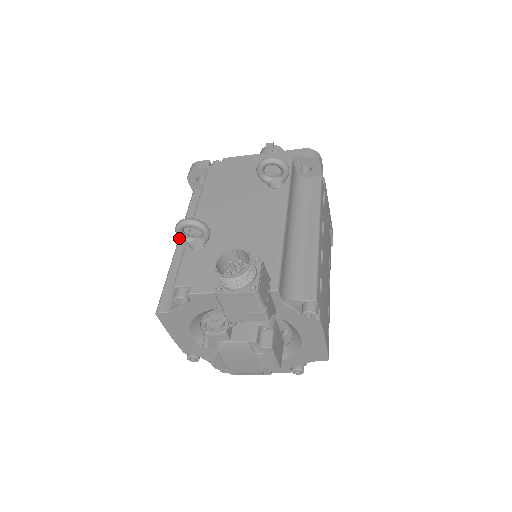
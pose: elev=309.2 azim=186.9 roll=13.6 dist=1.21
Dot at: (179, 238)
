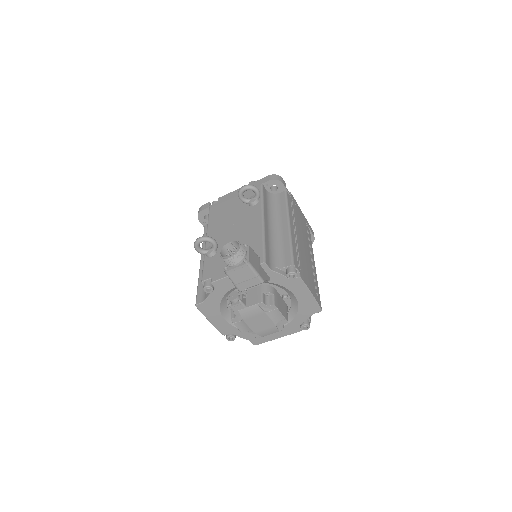
Dot at: (198, 252)
